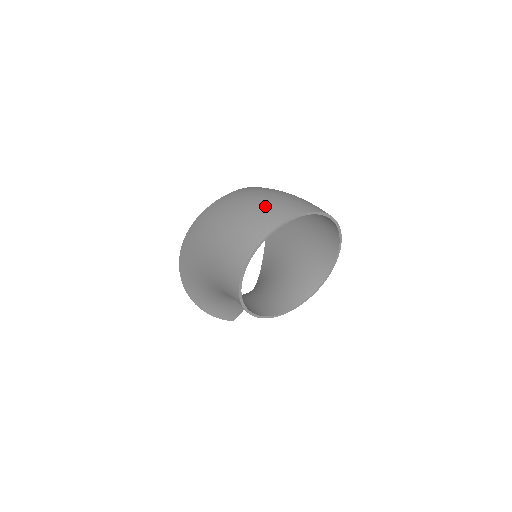
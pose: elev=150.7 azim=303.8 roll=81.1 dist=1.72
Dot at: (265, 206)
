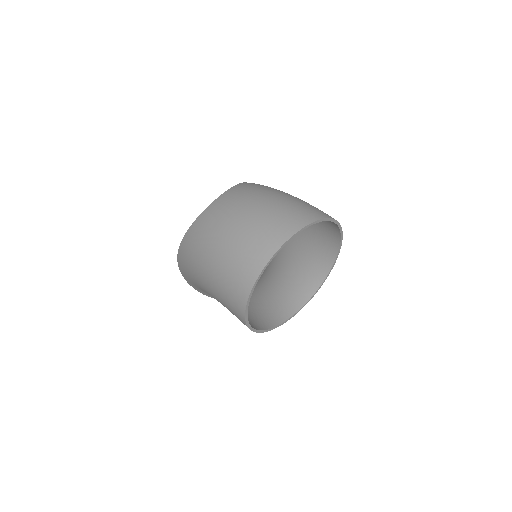
Dot at: (245, 237)
